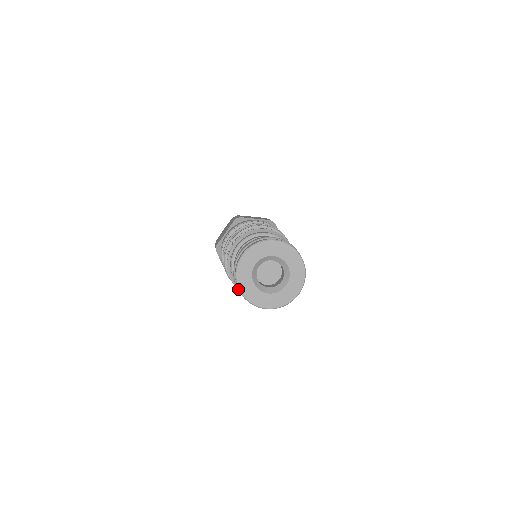
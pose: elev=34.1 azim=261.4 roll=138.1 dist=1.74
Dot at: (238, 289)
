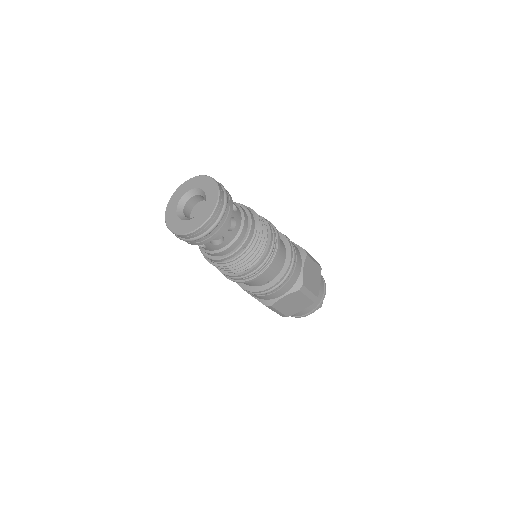
Dot at: occluded
